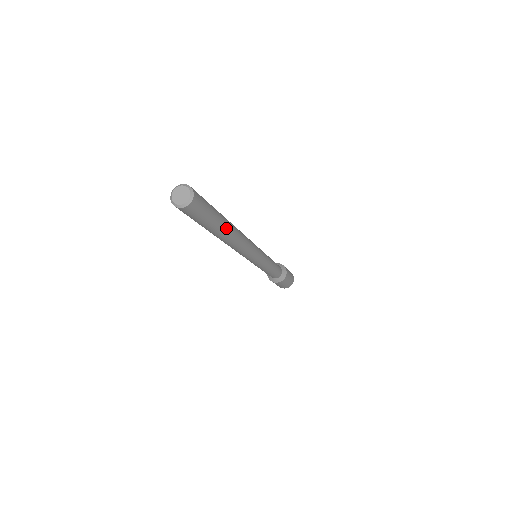
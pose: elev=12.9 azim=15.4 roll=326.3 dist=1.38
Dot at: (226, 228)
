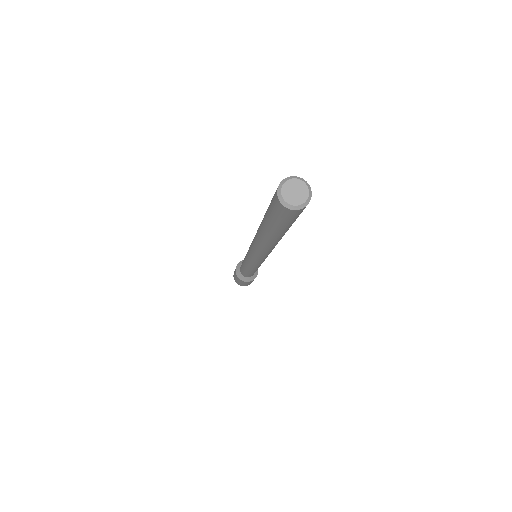
Dot at: (278, 238)
